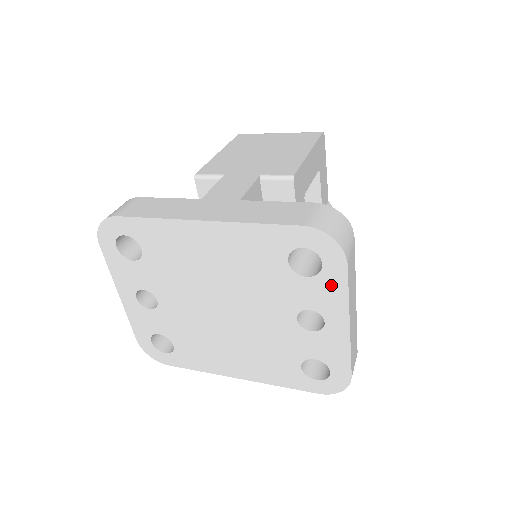
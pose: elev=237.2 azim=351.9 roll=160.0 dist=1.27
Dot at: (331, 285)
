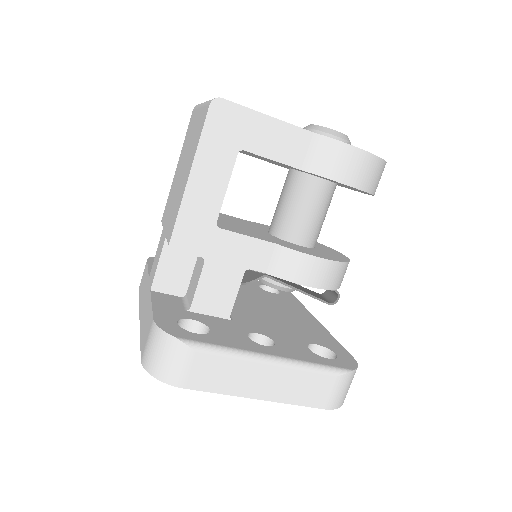
Dot at: occluded
